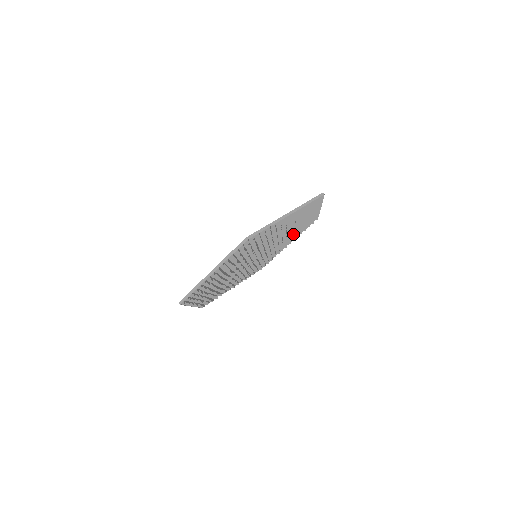
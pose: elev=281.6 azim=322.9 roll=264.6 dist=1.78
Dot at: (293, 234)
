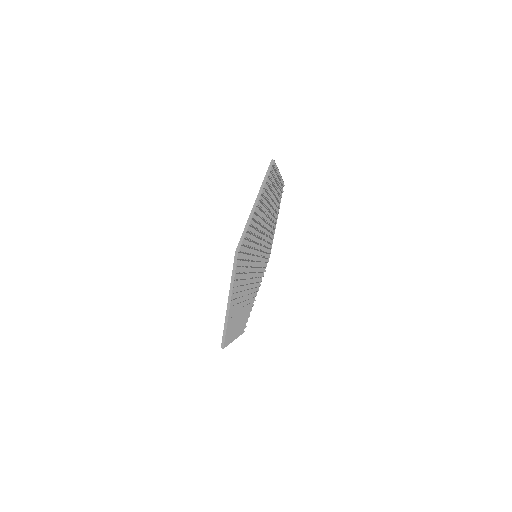
Dot at: occluded
